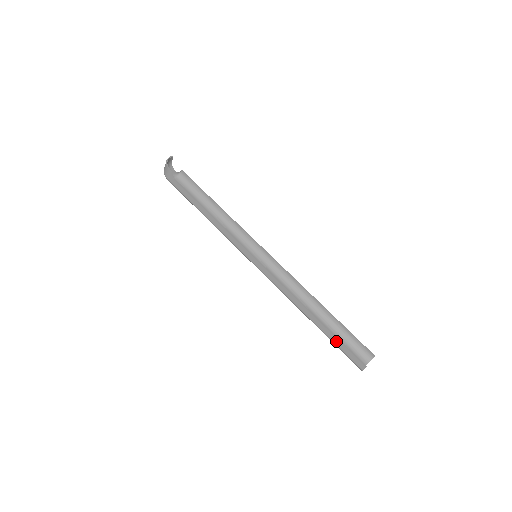
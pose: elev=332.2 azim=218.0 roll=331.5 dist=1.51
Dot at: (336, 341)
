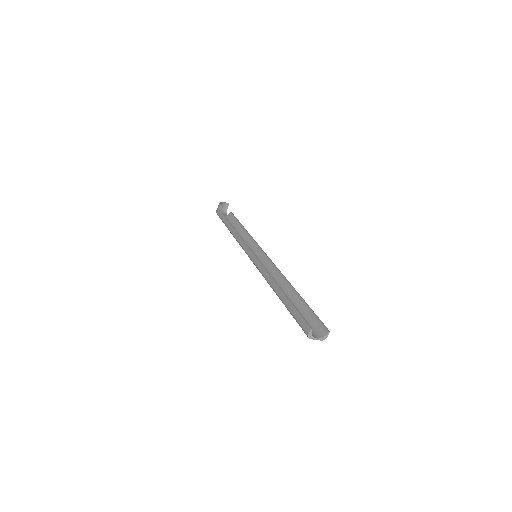
Dot at: (292, 308)
